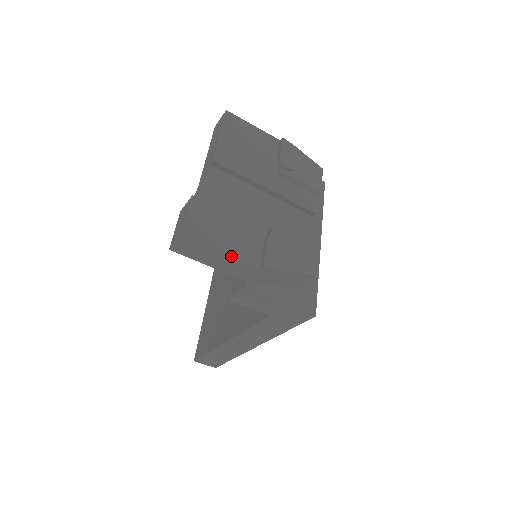
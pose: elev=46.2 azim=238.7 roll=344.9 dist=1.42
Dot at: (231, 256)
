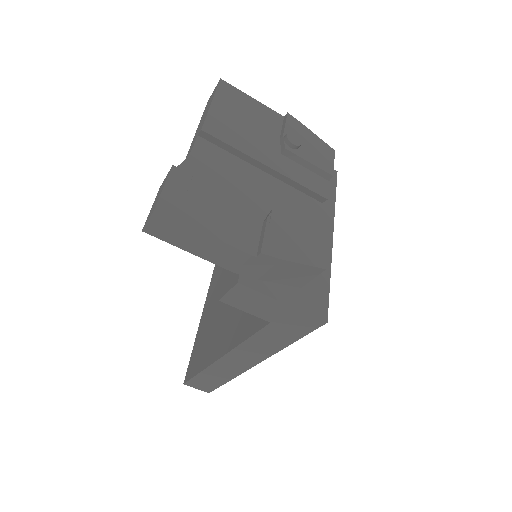
Dot at: (219, 239)
